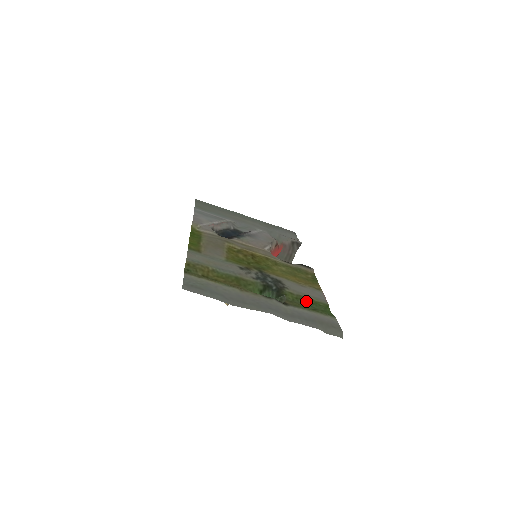
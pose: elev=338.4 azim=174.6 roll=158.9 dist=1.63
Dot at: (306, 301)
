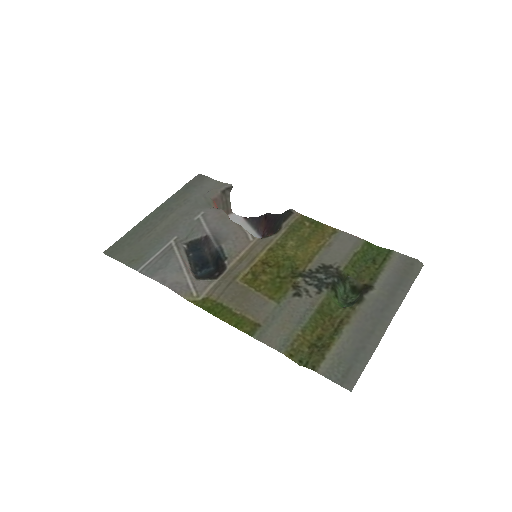
Dot at: (360, 260)
